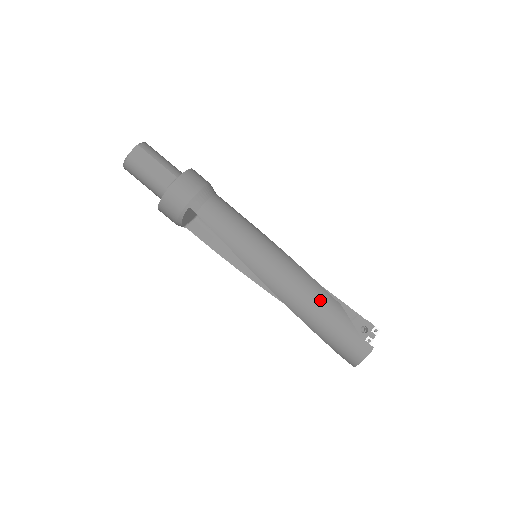
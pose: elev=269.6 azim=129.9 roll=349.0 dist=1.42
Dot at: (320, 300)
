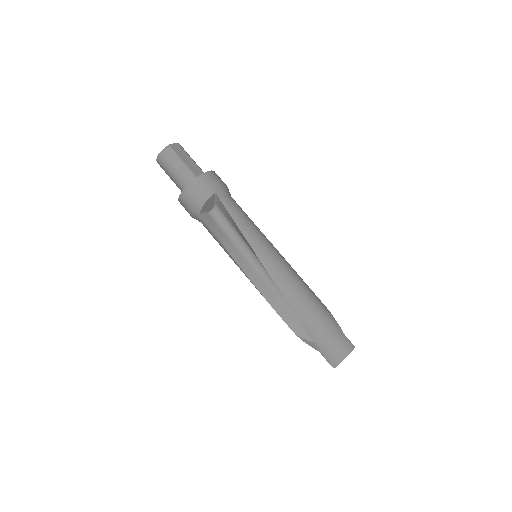
Dot at: (313, 296)
